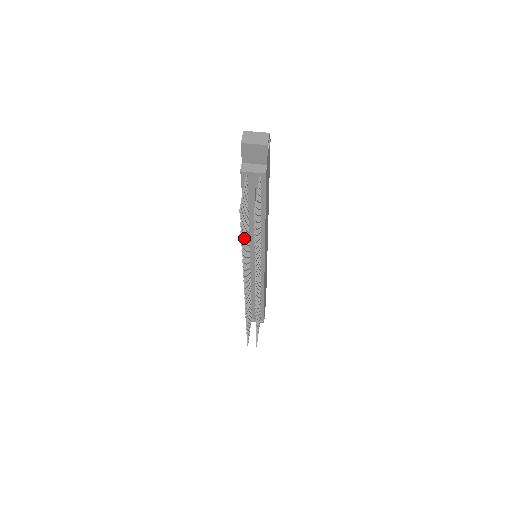
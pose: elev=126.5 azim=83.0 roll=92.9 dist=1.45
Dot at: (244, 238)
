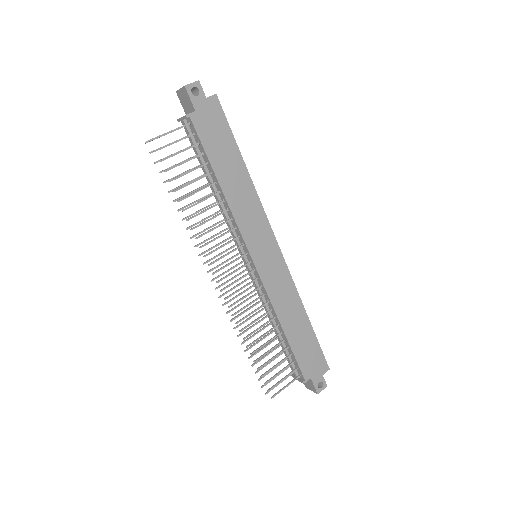
Dot at: (186, 194)
